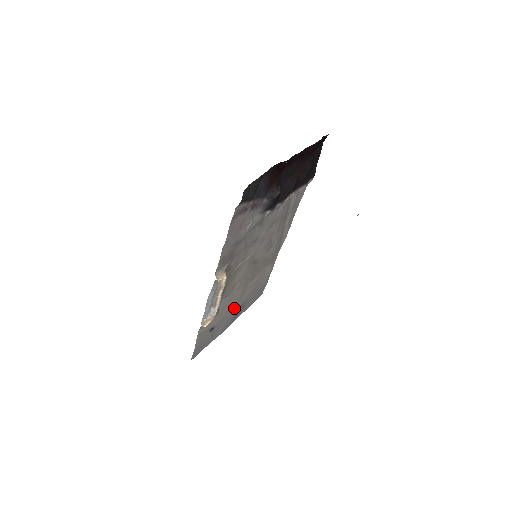
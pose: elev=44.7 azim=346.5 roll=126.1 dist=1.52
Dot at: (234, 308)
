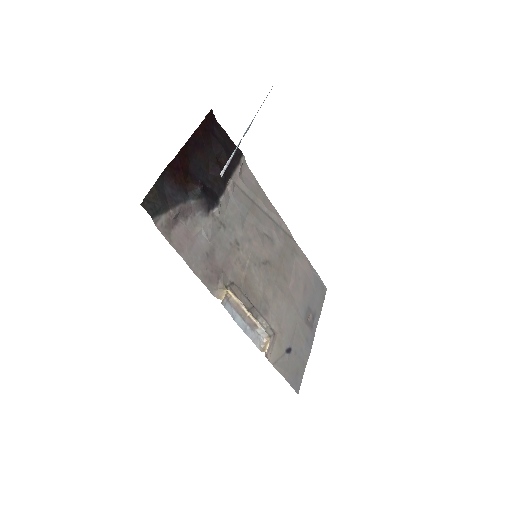
Dot at: (297, 318)
